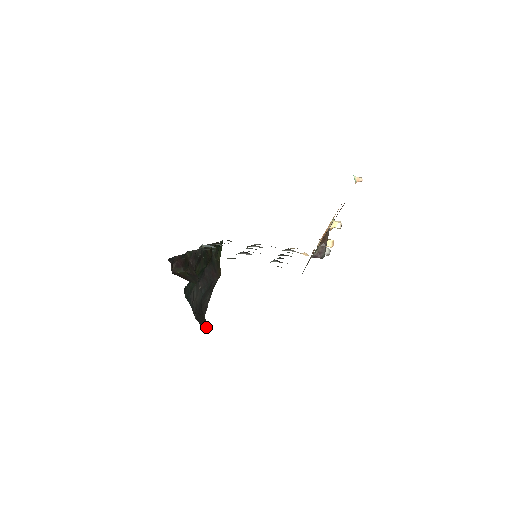
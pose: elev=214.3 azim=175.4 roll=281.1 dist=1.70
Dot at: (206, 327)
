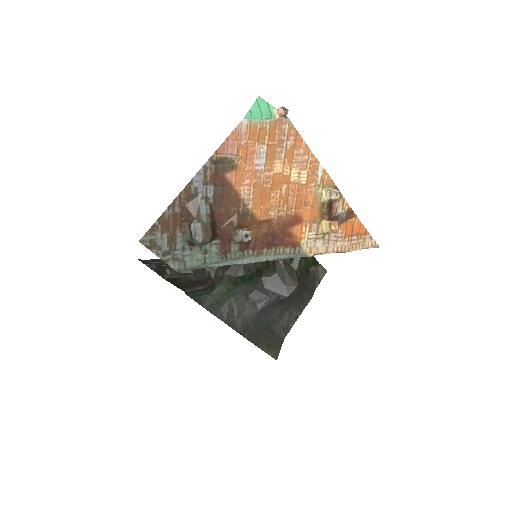
Dot at: (275, 352)
